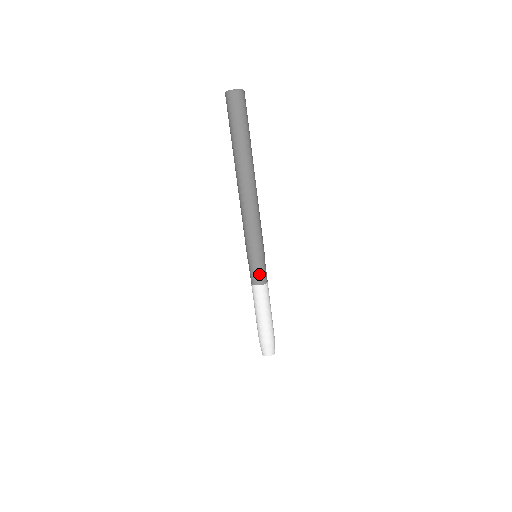
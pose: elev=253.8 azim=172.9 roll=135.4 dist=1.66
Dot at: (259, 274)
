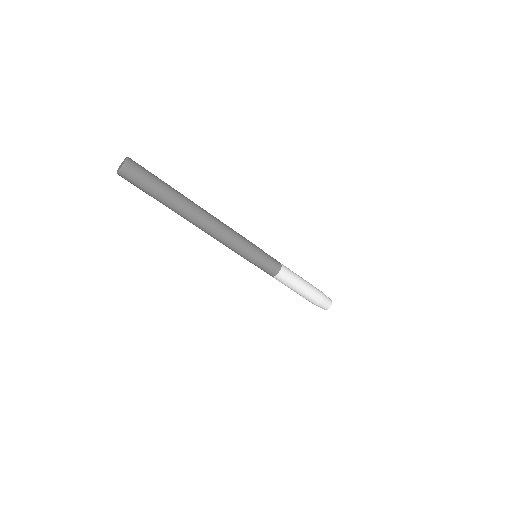
Dot at: (271, 266)
